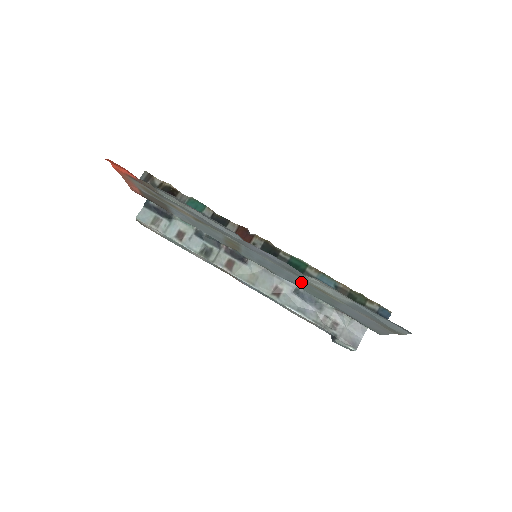
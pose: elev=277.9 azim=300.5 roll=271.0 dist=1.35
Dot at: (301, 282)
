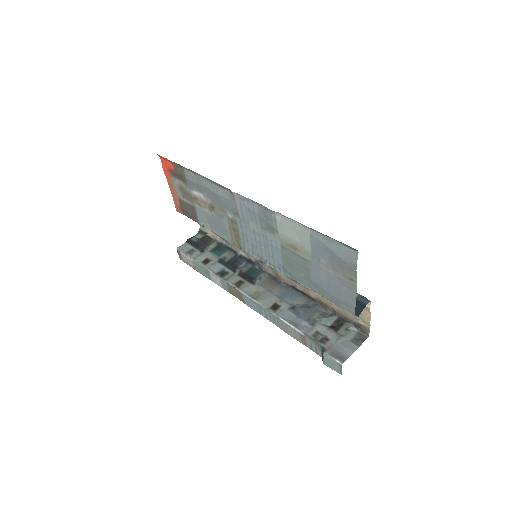
Dot at: (281, 252)
